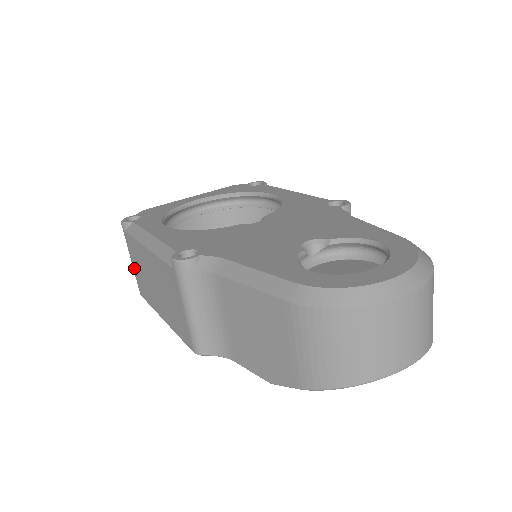
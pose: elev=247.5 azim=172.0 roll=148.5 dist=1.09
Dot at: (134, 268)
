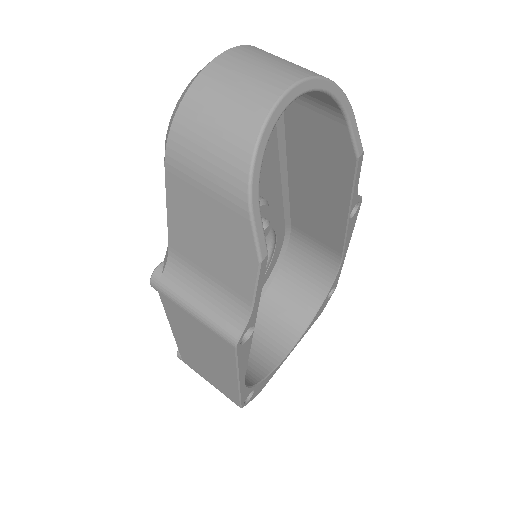
Dot at: (213, 385)
